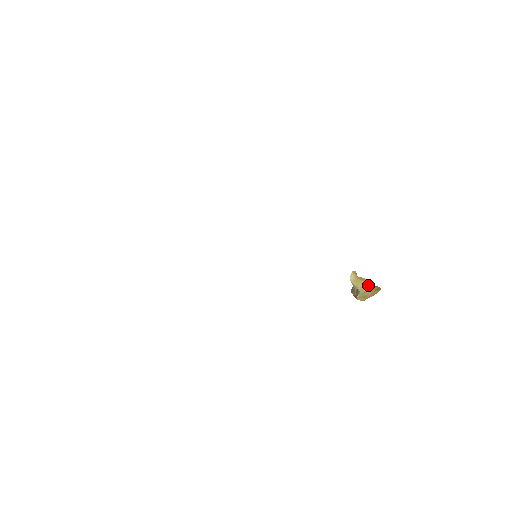
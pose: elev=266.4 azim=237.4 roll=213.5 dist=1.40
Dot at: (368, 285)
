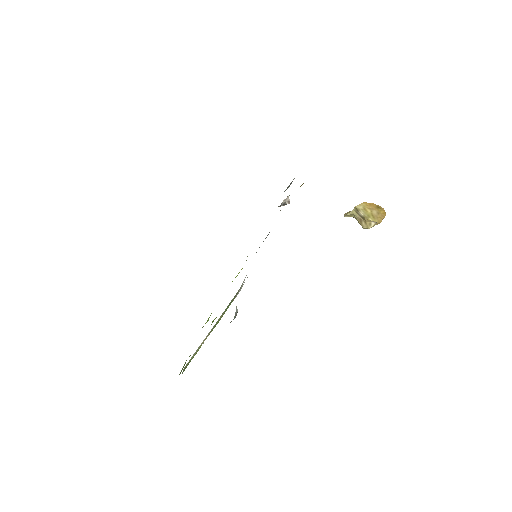
Dot at: (361, 204)
